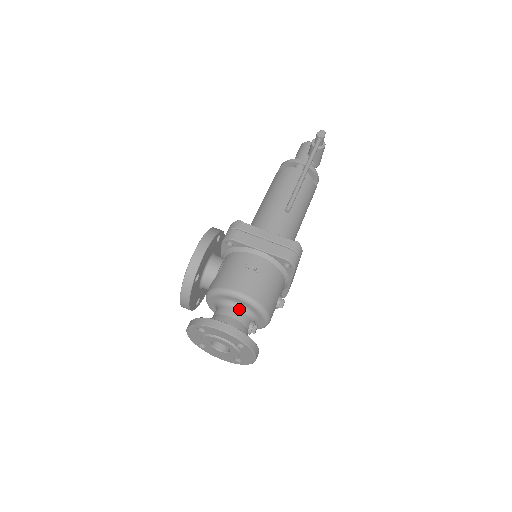
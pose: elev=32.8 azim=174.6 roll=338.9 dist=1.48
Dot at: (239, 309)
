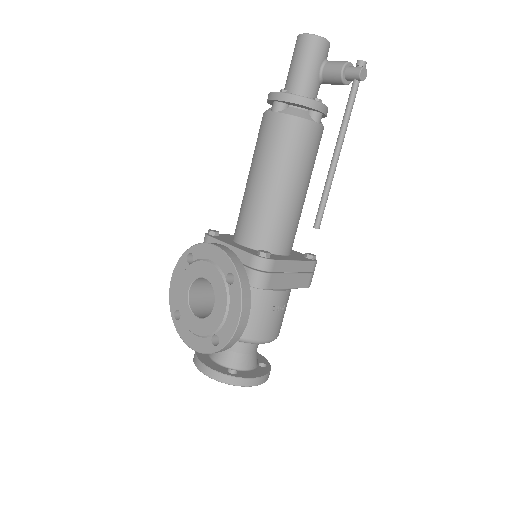
Dot at: occluded
